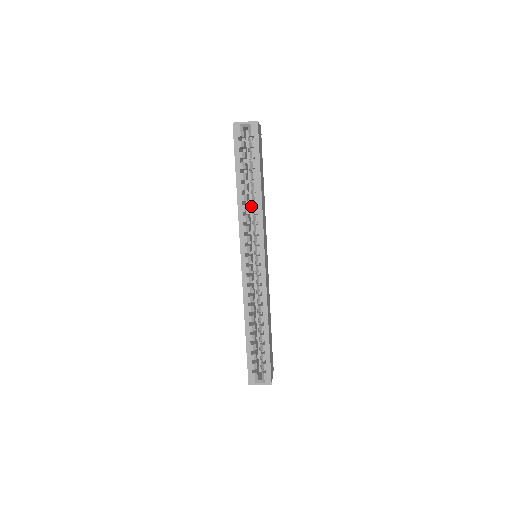
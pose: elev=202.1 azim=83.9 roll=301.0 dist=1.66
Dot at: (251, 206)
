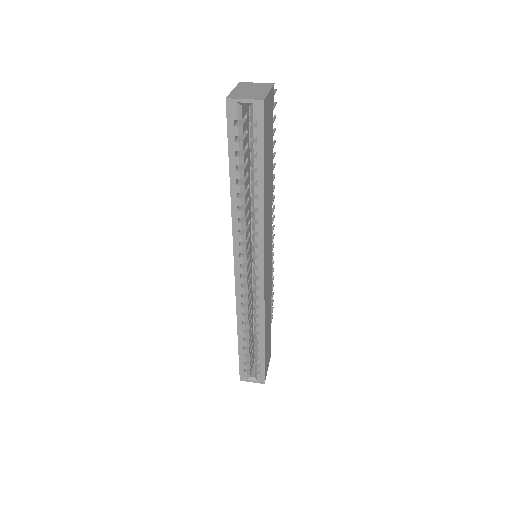
Dot at: occluded
